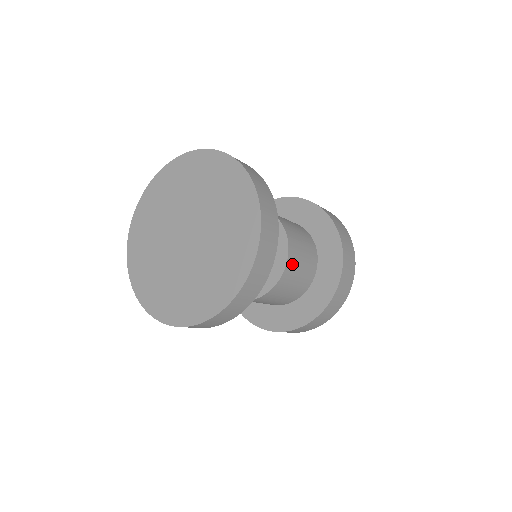
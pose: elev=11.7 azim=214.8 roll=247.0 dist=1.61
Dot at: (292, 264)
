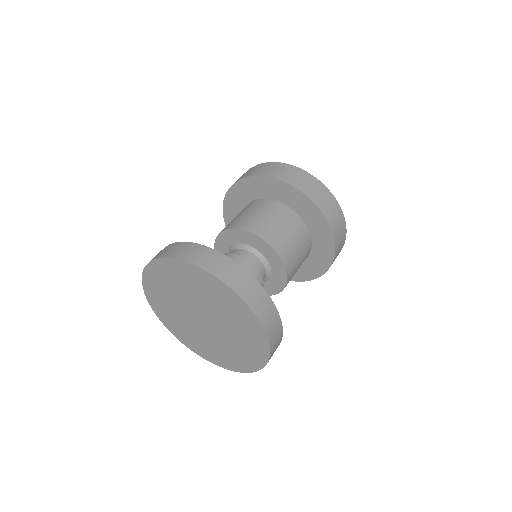
Dot at: (291, 267)
